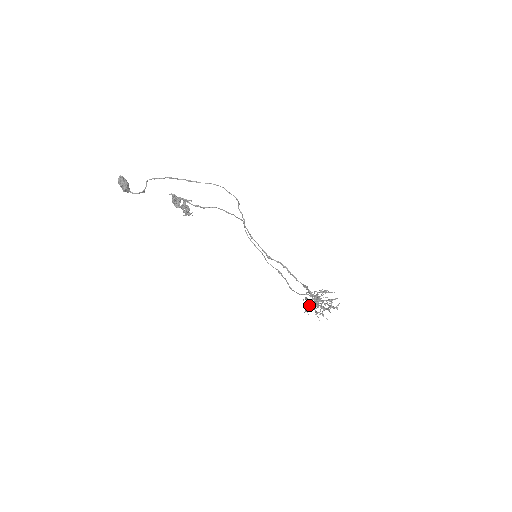
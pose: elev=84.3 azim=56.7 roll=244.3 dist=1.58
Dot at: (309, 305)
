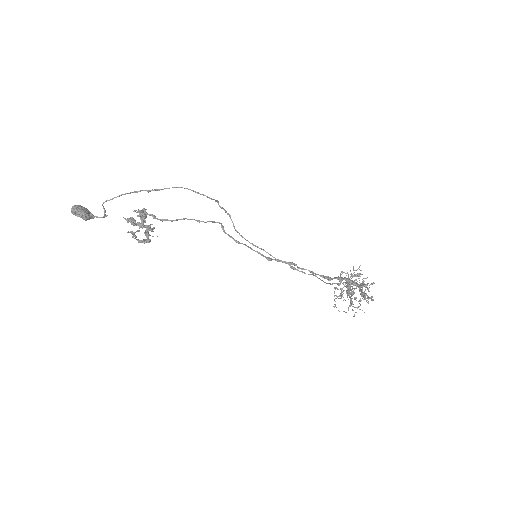
Dot at: (340, 296)
